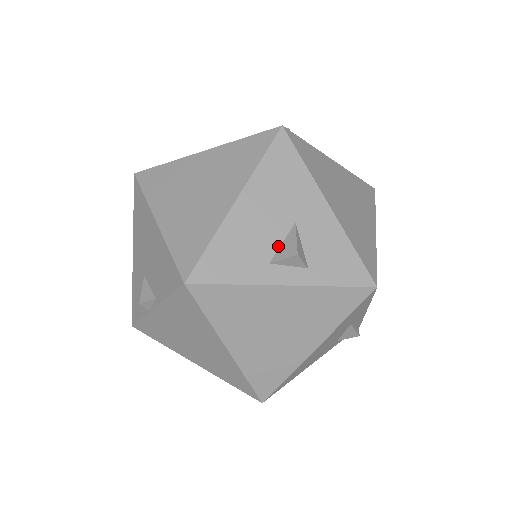
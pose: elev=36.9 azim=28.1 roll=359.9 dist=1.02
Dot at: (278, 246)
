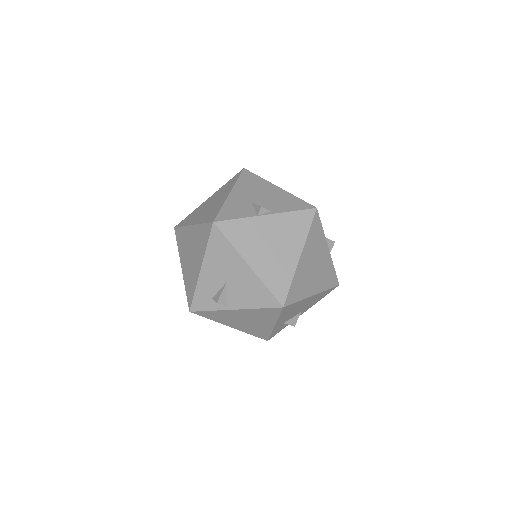
Dot at: occluded
